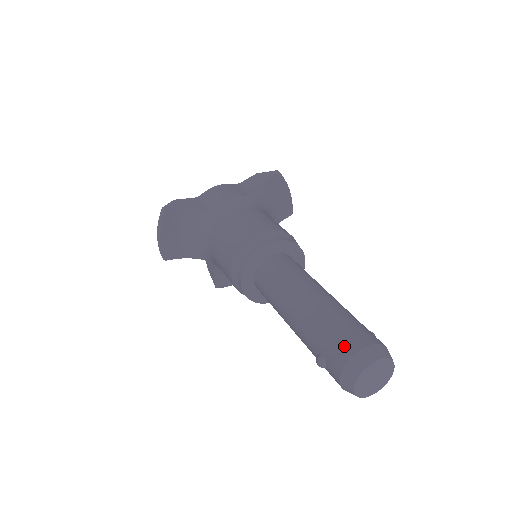
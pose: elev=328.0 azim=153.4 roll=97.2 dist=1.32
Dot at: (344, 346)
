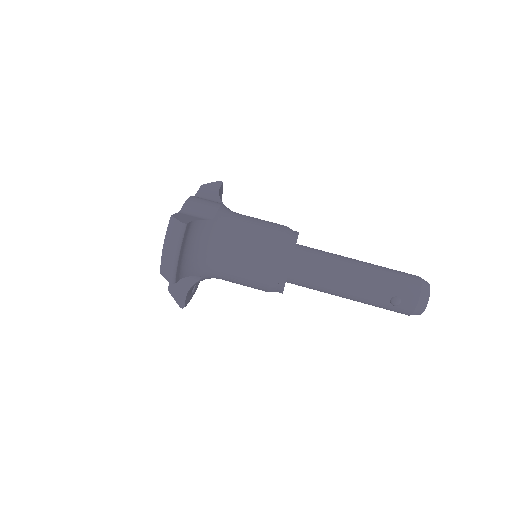
Dot at: (412, 283)
